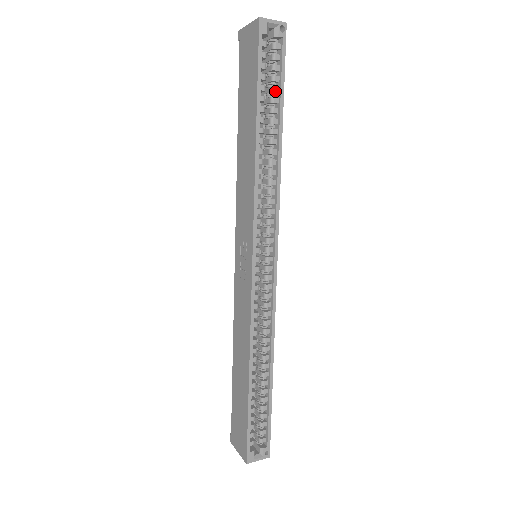
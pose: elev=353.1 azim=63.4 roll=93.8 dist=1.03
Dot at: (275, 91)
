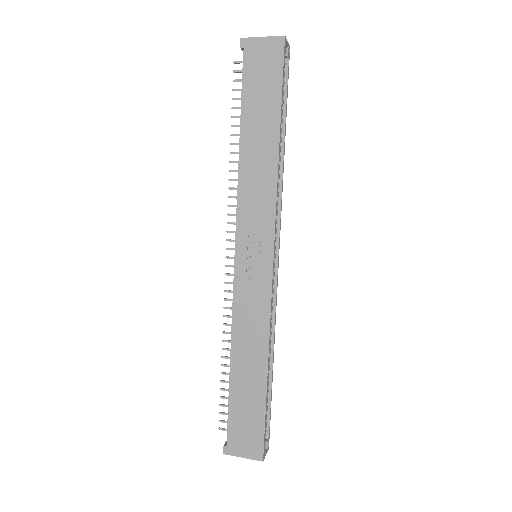
Dot at: (282, 104)
